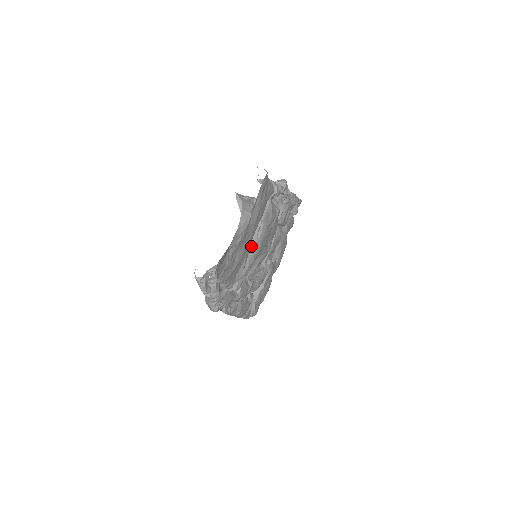
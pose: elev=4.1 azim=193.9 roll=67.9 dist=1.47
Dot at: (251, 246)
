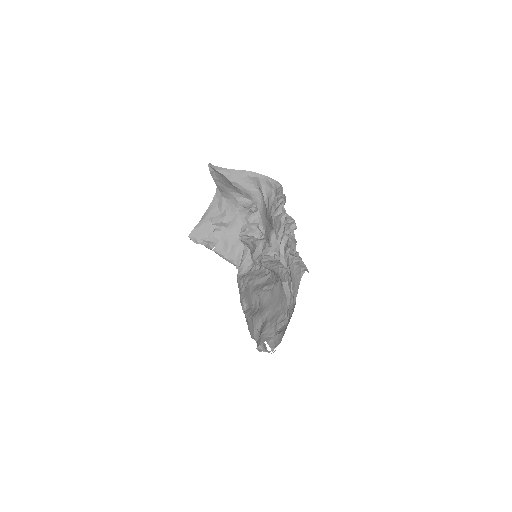
Dot at: occluded
